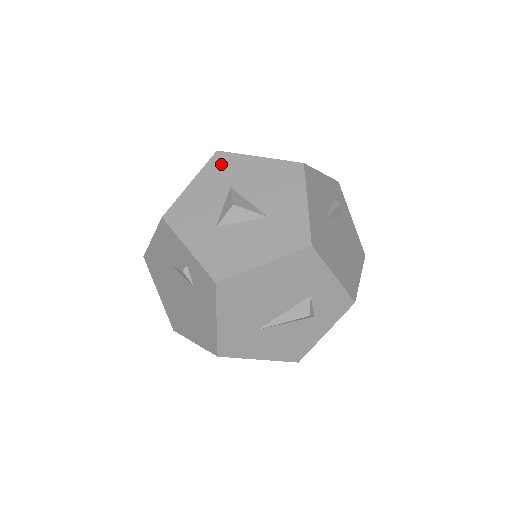
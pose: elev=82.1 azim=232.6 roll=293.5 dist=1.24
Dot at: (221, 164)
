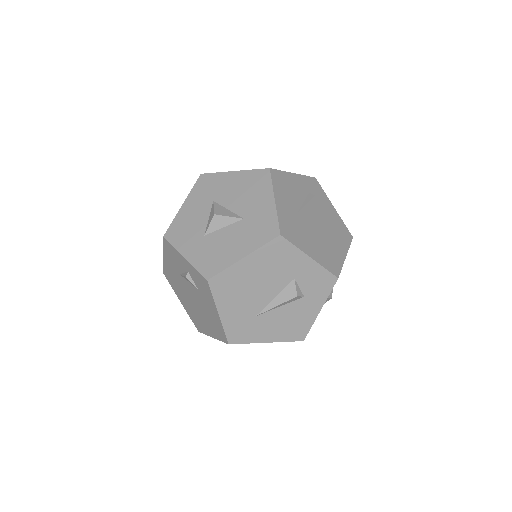
Dot at: (205, 184)
